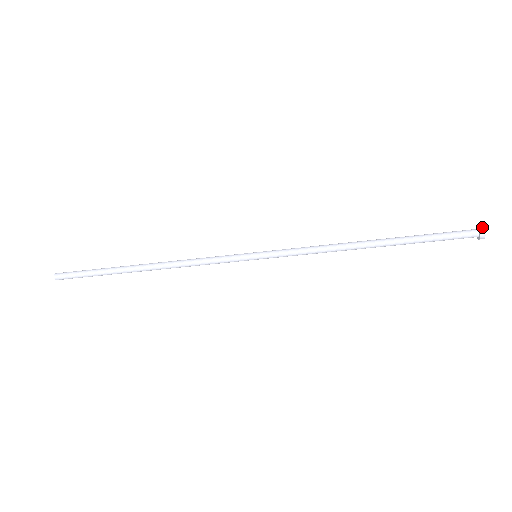
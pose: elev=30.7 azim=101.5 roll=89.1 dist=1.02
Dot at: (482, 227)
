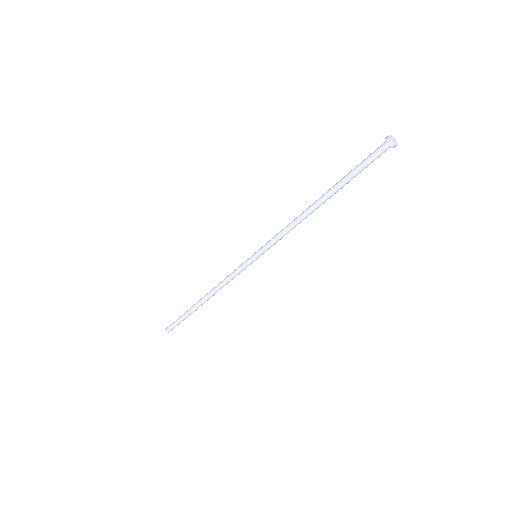
Dot at: (388, 138)
